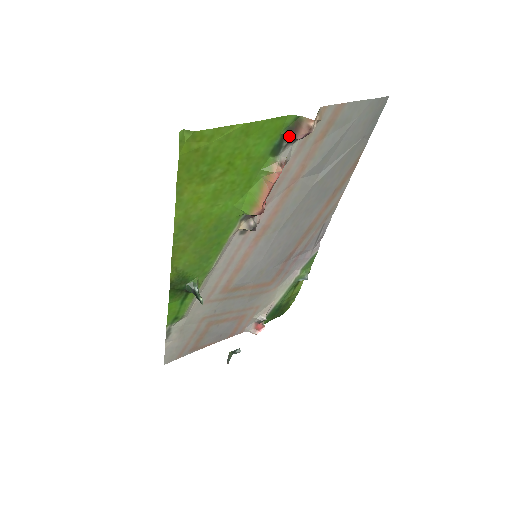
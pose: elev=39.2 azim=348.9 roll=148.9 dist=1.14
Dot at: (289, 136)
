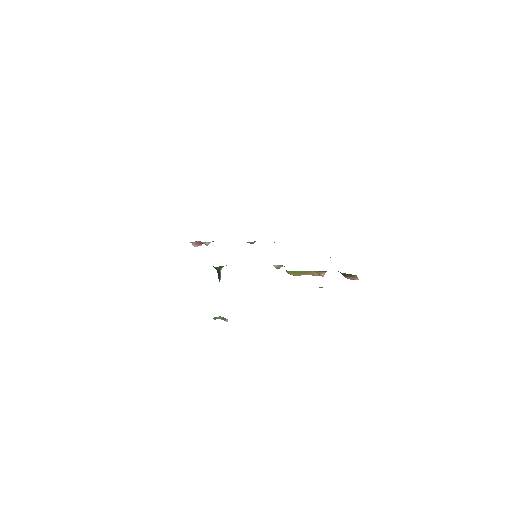
Dot at: (343, 275)
